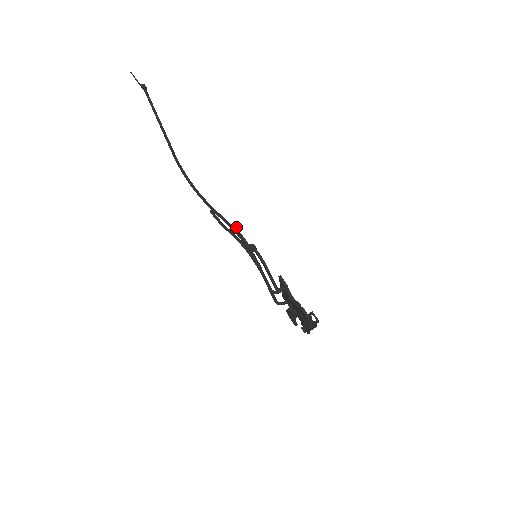
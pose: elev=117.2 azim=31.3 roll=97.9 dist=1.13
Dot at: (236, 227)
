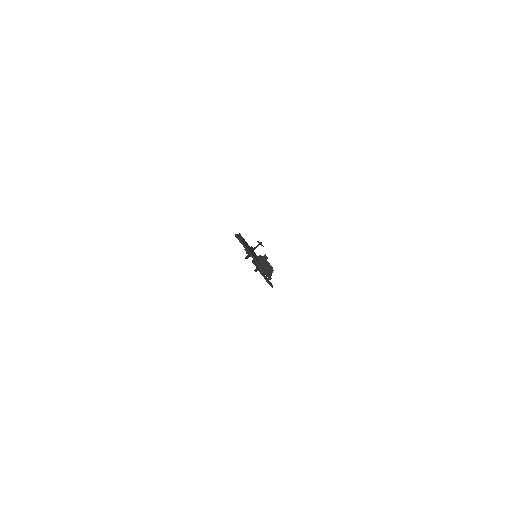
Dot at: occluded
